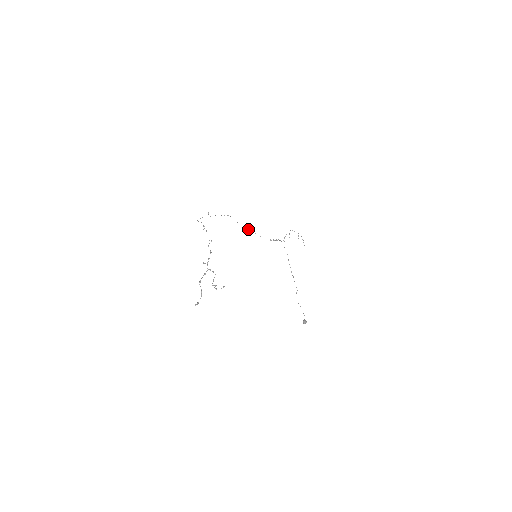
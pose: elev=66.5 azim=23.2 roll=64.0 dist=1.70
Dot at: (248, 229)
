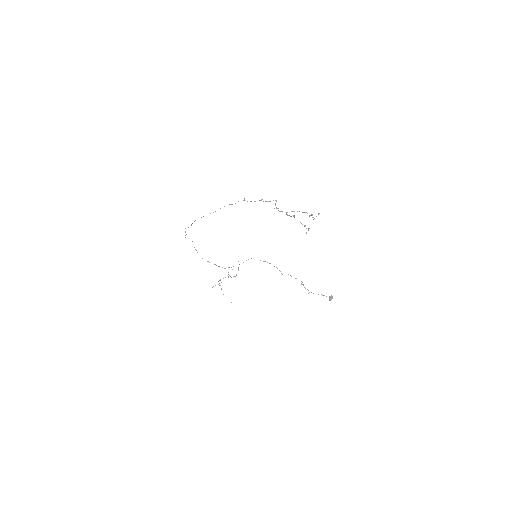
Dot at: (207, 261)
